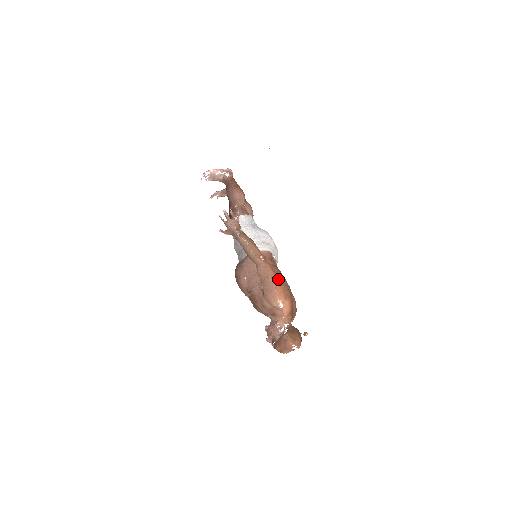
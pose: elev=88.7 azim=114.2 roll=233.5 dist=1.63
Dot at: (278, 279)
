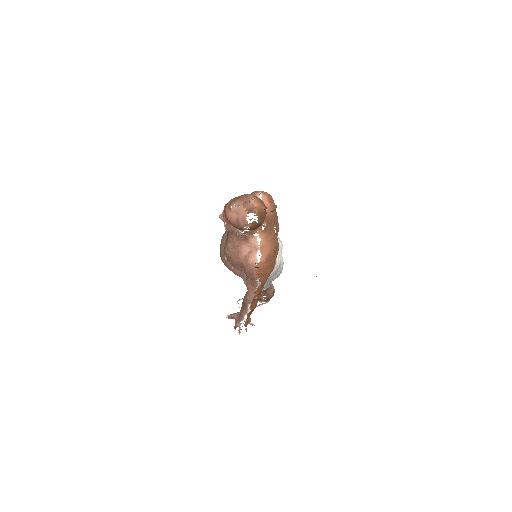
Dot at: occluded
